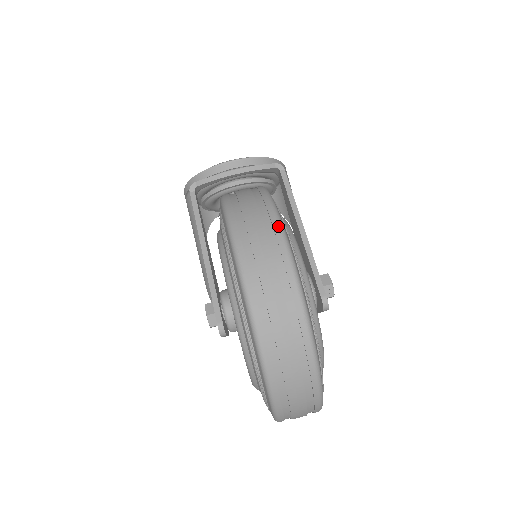
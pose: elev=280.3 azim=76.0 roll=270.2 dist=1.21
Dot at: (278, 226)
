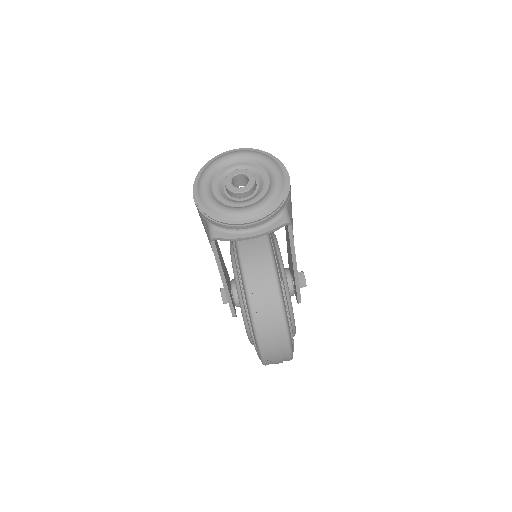
Dot at: (287, 337)
